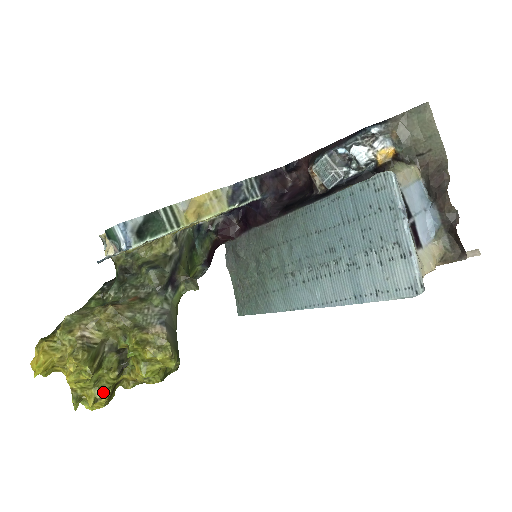
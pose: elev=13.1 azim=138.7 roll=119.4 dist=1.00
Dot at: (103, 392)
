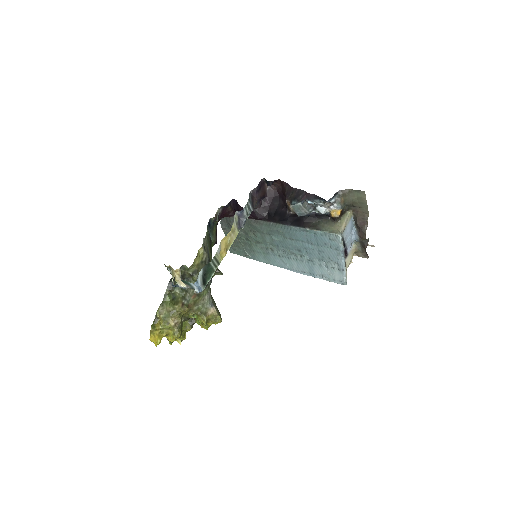
Dot at: (184, 336)
